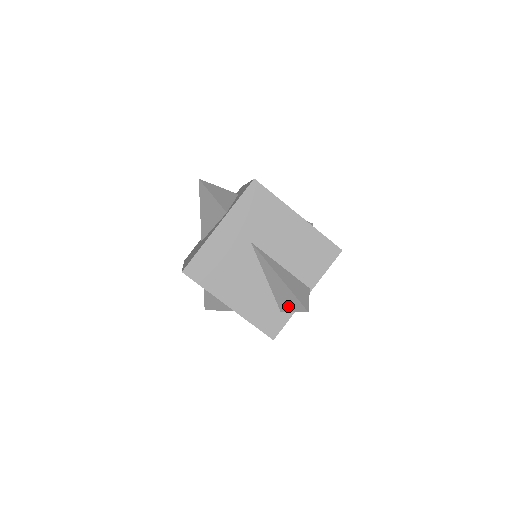
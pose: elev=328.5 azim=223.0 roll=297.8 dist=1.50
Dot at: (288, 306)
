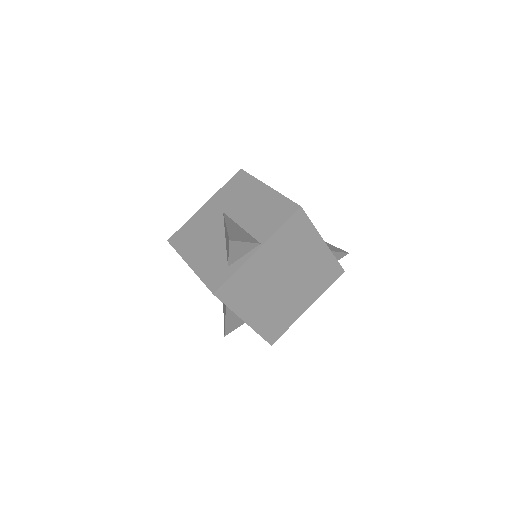
Dot at: (228, 252)
